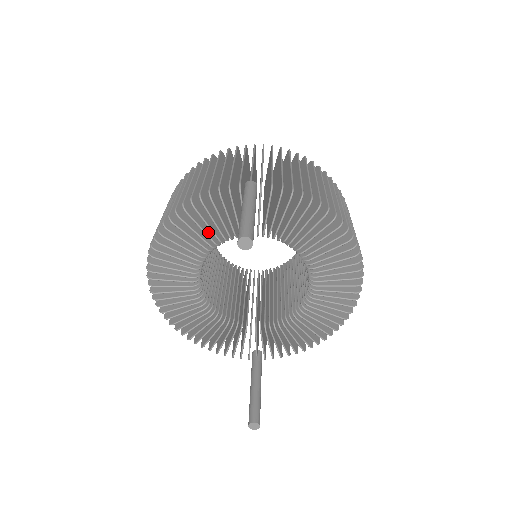
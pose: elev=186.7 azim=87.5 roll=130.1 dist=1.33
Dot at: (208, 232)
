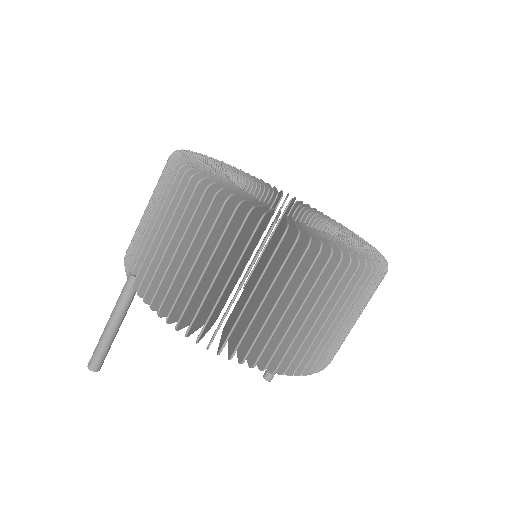
Dot at: occluded
